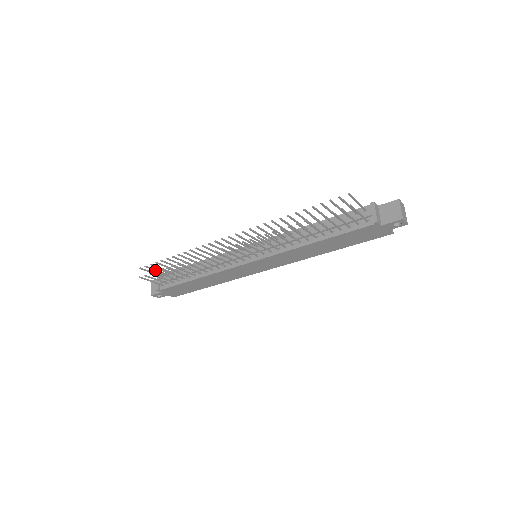
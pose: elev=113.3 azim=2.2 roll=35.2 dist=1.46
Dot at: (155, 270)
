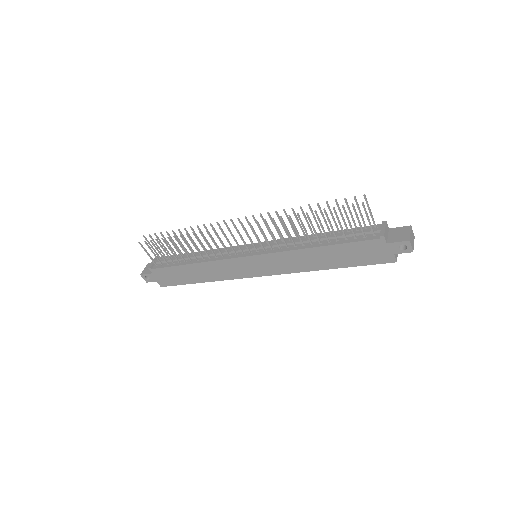
Dot at: (156, 245)
